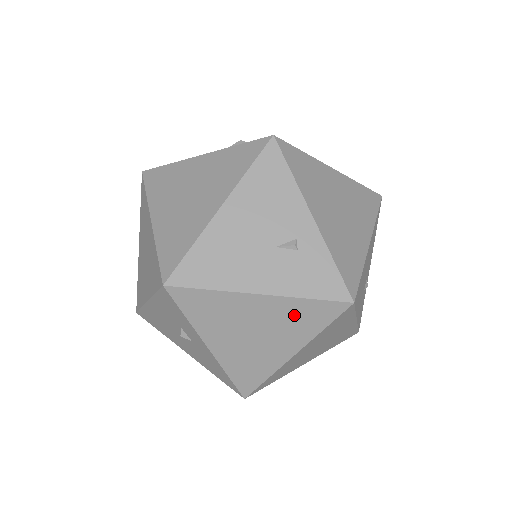
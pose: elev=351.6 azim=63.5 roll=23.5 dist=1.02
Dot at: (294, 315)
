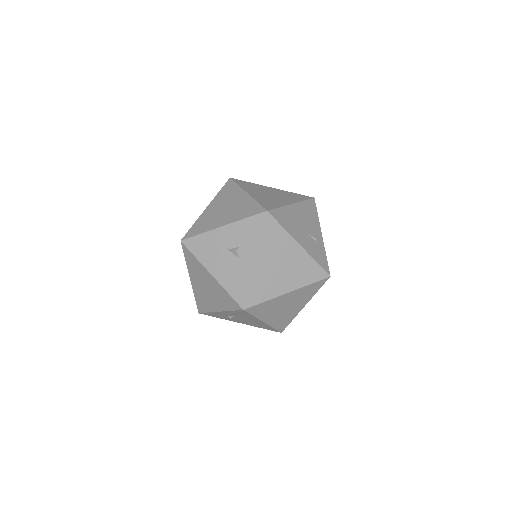
Dot at: (305, 267)
